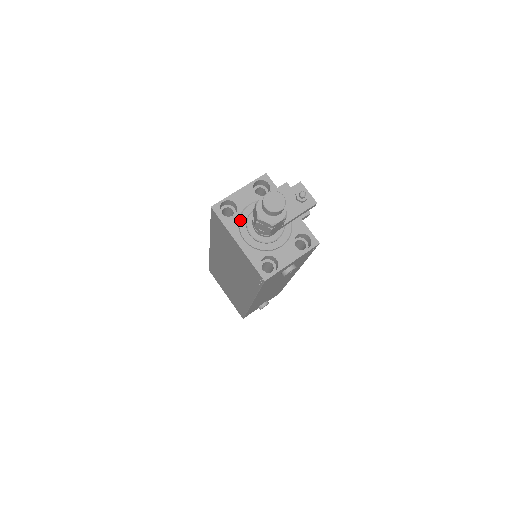
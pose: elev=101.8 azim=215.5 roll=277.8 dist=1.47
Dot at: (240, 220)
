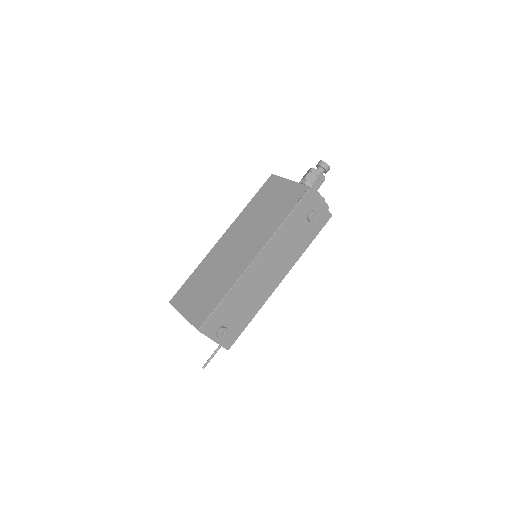
Dot at: occluded
